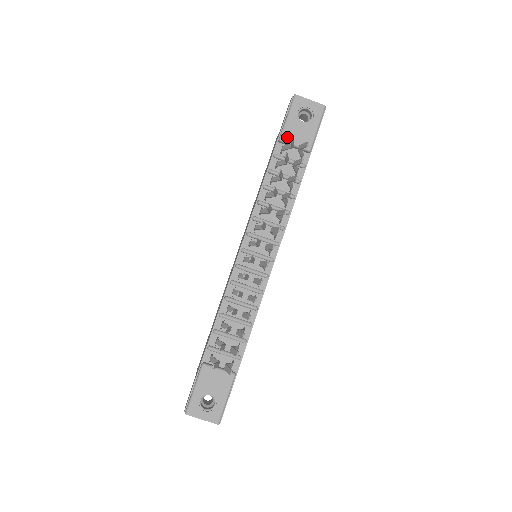
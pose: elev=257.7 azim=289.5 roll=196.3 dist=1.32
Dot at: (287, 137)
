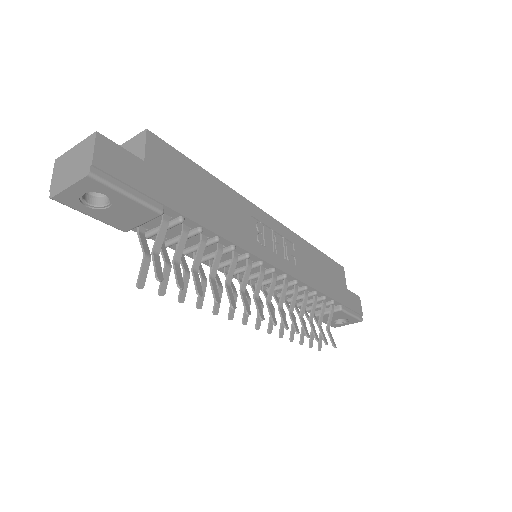
Dot at: (125, 227)
